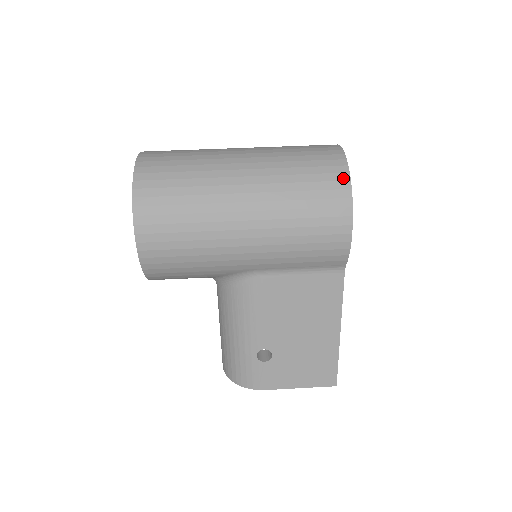
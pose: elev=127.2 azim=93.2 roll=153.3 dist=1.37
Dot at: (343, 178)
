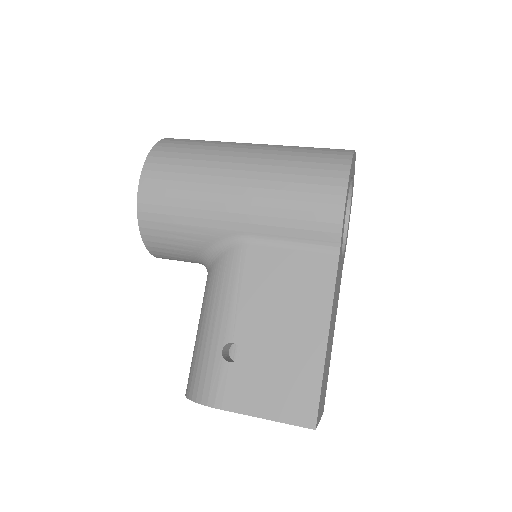
Dot at: (346, 154)
